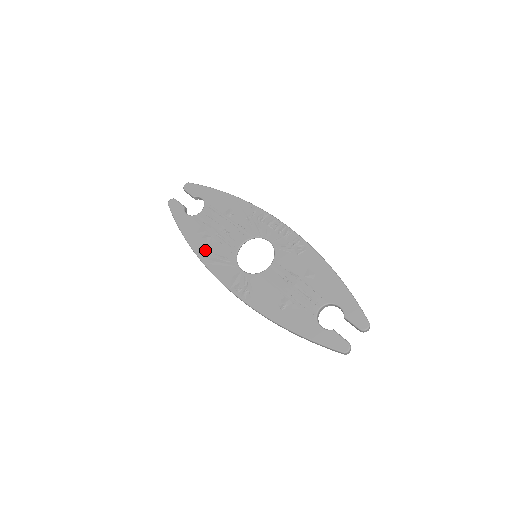
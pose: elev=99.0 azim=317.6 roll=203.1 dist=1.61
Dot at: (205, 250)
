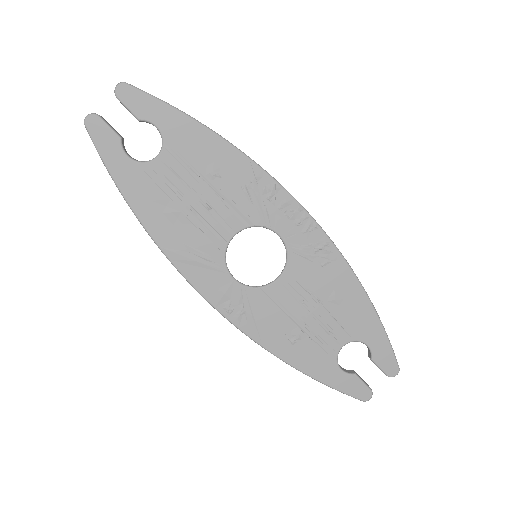
Dot at: (170, 236)
